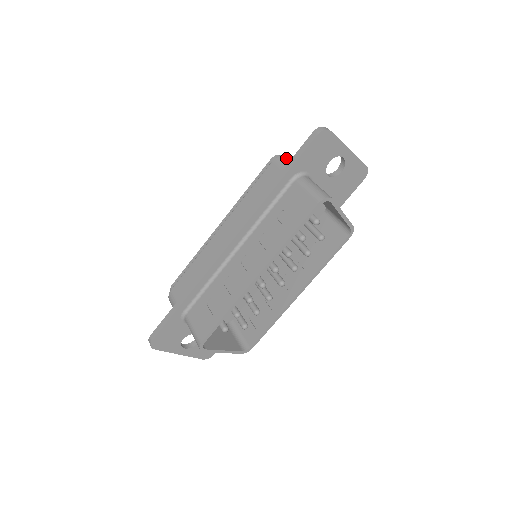
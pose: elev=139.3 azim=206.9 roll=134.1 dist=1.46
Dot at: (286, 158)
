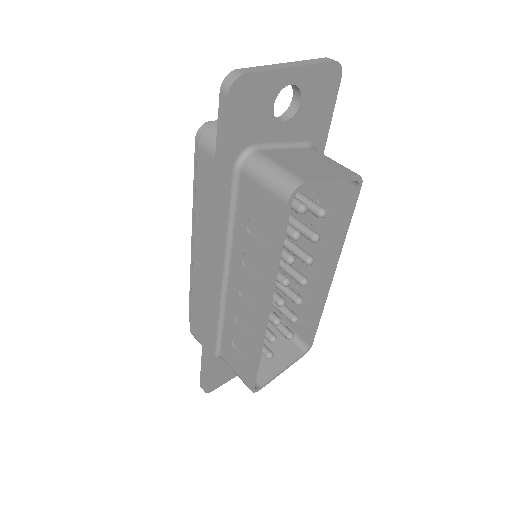
Dot at: (211, 135)
